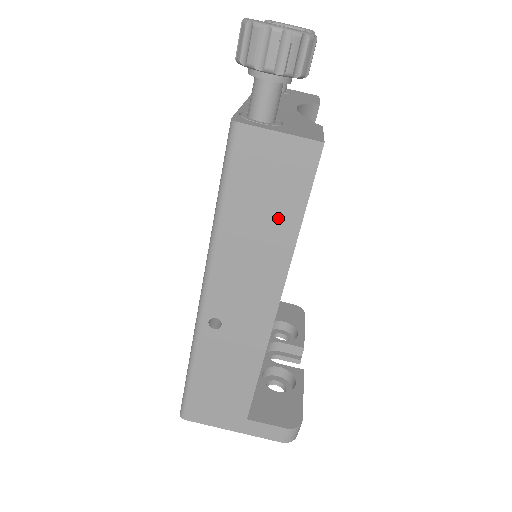
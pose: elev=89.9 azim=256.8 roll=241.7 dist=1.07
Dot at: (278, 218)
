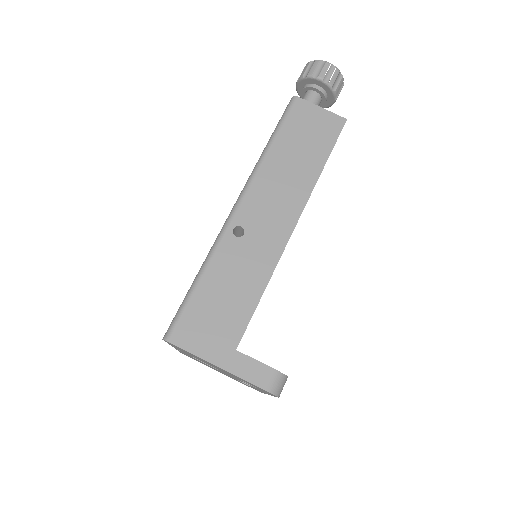
Dot at: (310, 157)
